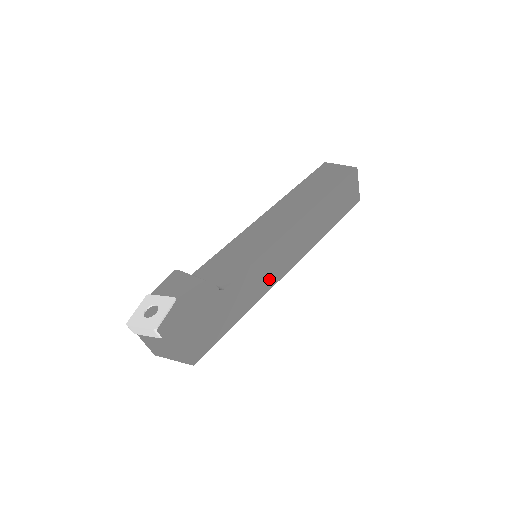
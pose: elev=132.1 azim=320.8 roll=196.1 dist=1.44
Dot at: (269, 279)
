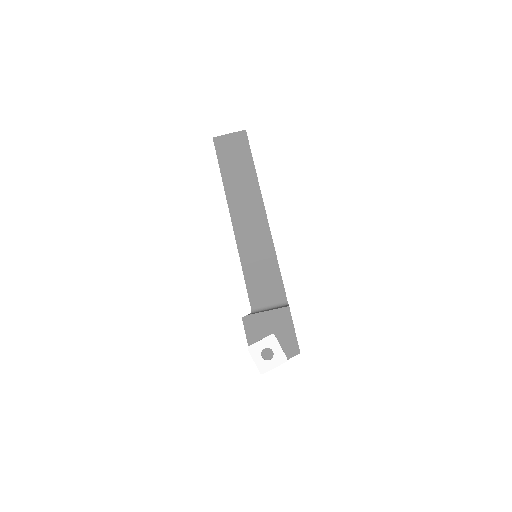
Dot at: occluded
